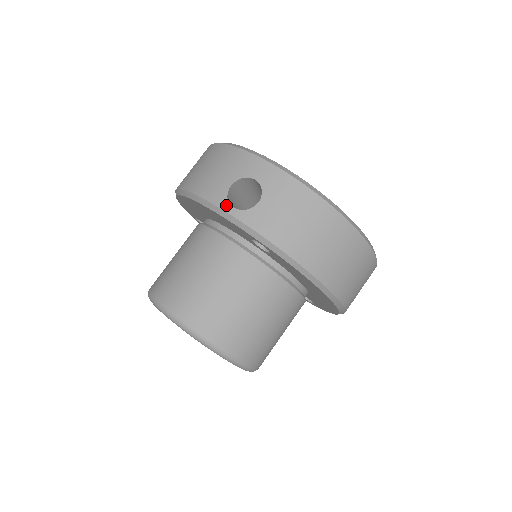
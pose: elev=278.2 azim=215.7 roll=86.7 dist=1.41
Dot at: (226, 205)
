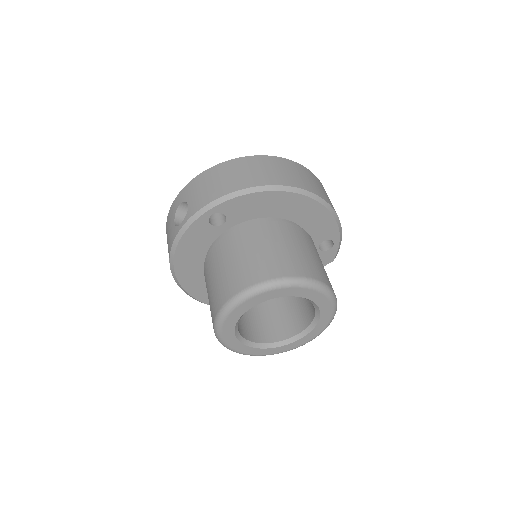
Dot at: (178, 228)
